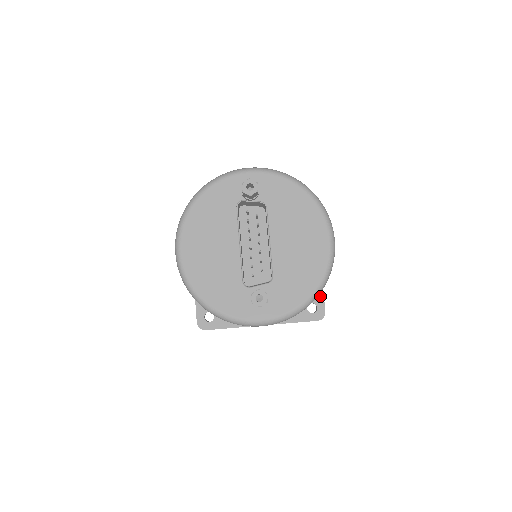
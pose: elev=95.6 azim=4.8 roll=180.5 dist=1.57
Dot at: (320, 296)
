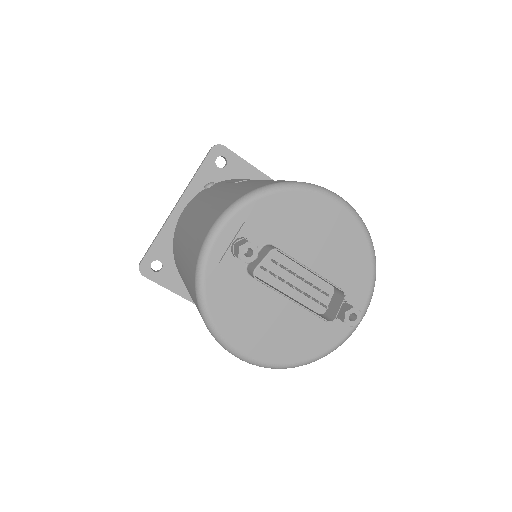
Dot at: occluded
